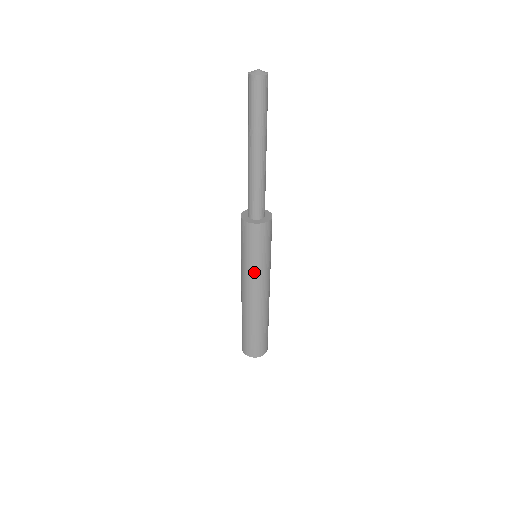
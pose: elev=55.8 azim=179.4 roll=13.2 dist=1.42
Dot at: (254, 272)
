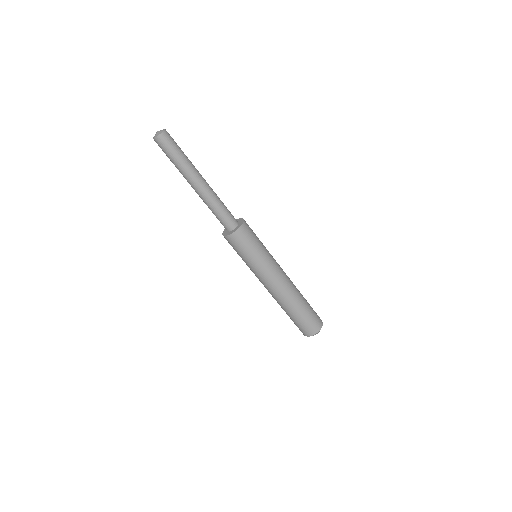
Dot at: (251, 270)
